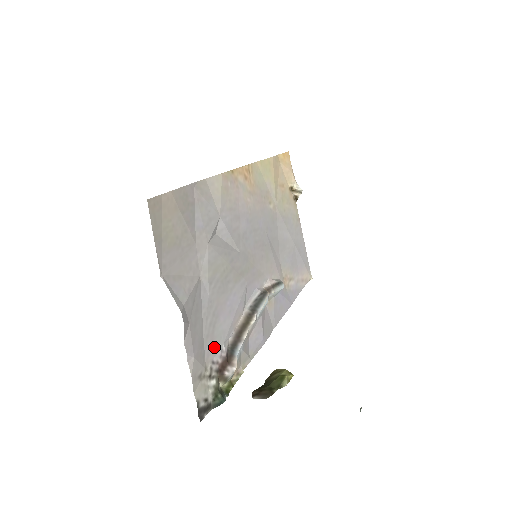
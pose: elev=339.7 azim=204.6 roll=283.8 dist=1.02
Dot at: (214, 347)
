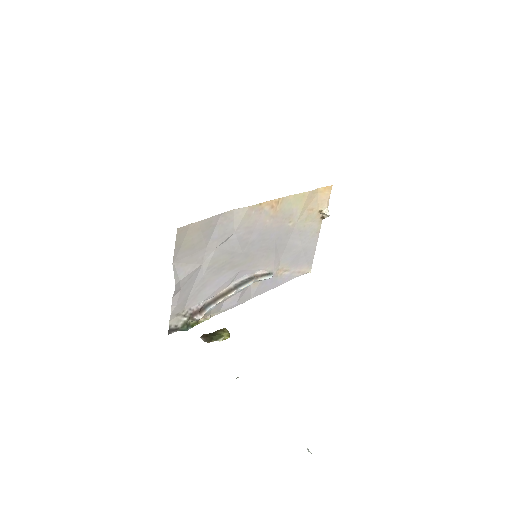
Dot at: (195, 302)
